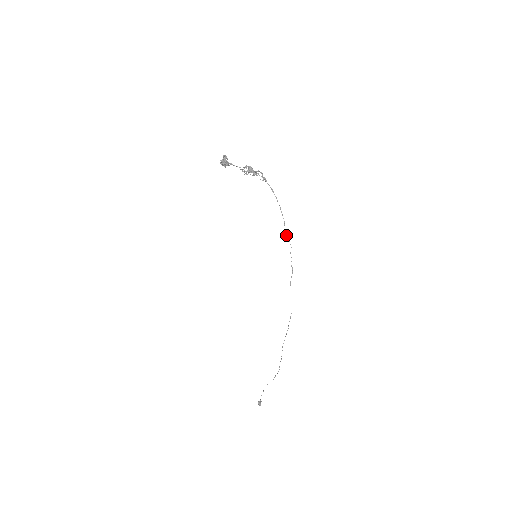
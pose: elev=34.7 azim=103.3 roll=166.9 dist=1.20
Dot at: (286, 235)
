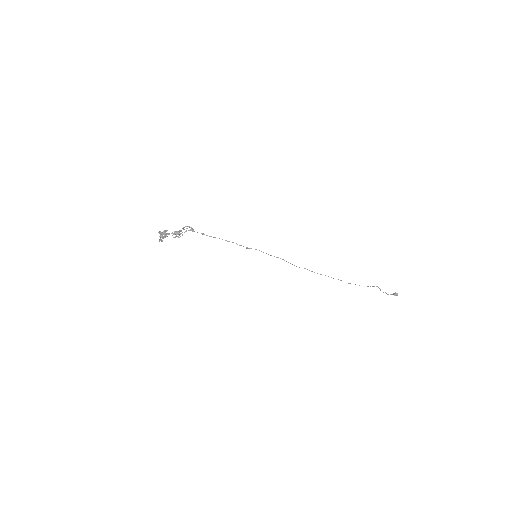
Dot at: (246, 248)
